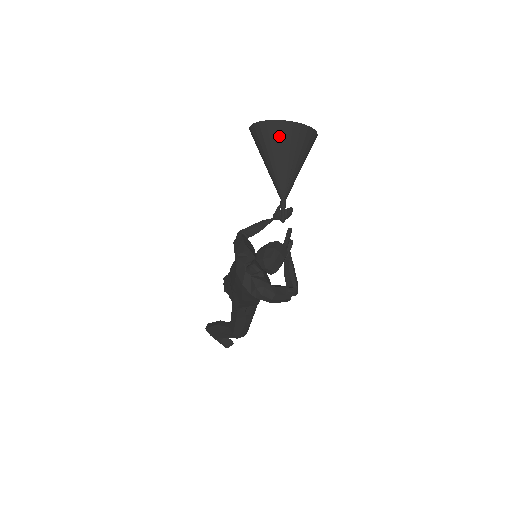
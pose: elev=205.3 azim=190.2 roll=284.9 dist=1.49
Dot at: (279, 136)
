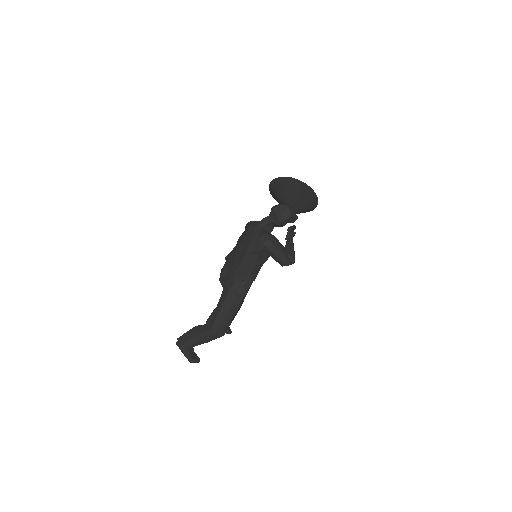
Dot at: (294, 185)
